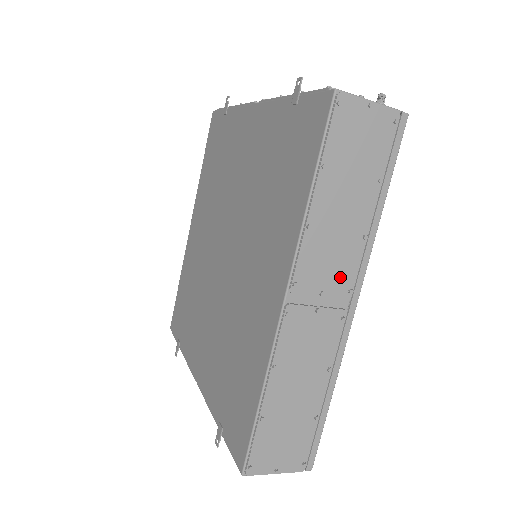
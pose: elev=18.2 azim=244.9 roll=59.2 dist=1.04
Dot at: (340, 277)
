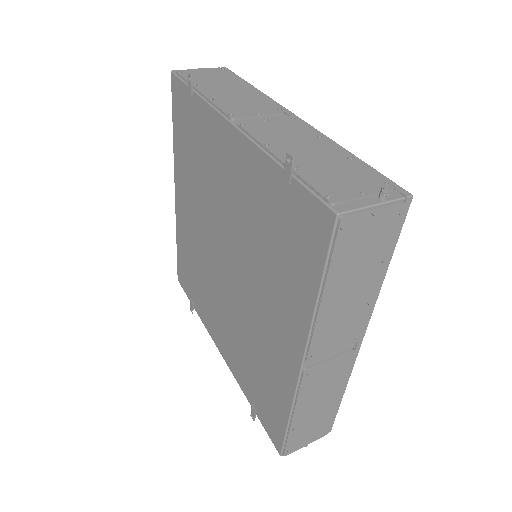
Dot at: (348, 335)
